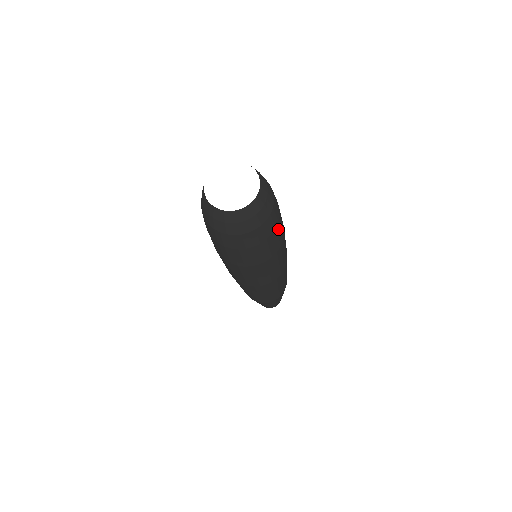
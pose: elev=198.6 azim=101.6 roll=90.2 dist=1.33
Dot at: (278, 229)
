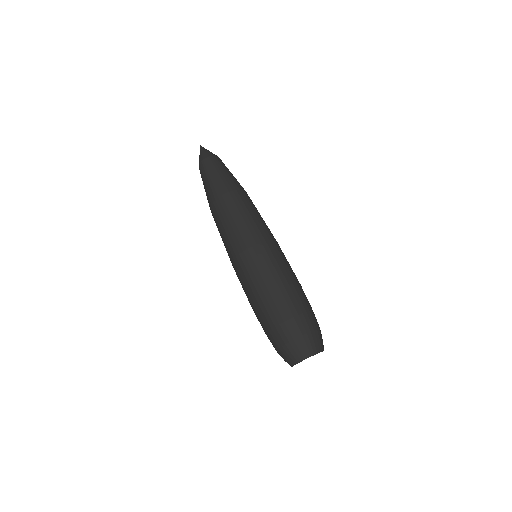
Dot at: occluded
